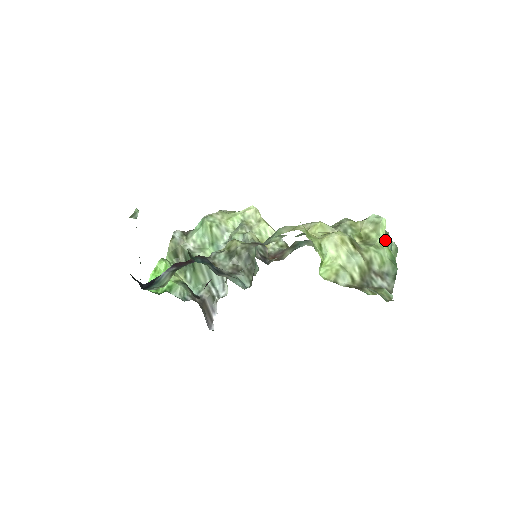
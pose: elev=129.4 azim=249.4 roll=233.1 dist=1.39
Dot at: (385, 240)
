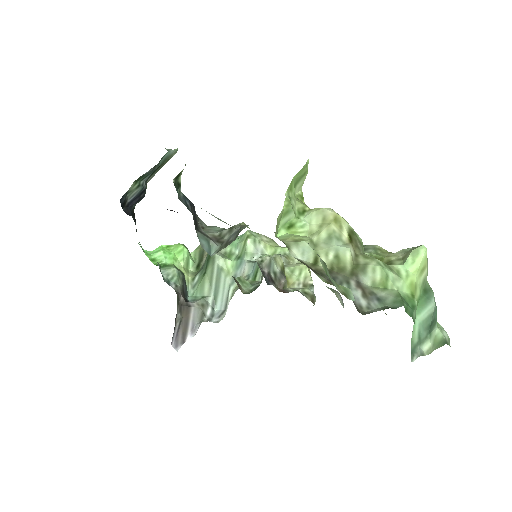
Dot at: (412, 276)
